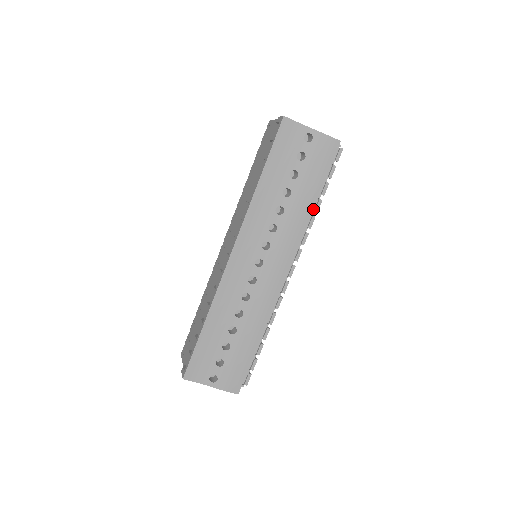
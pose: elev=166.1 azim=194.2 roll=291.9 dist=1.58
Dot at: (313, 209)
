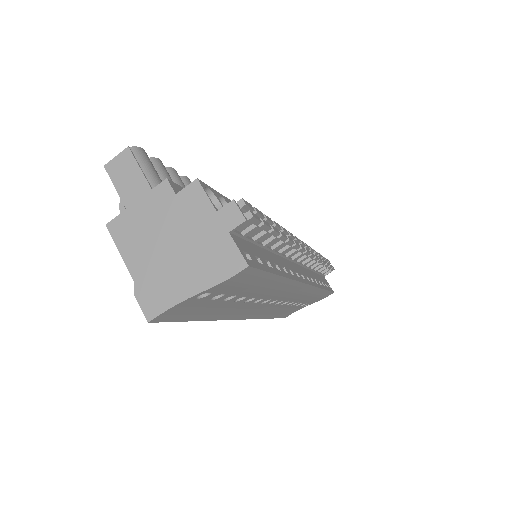
Dot at: (279, 240)
